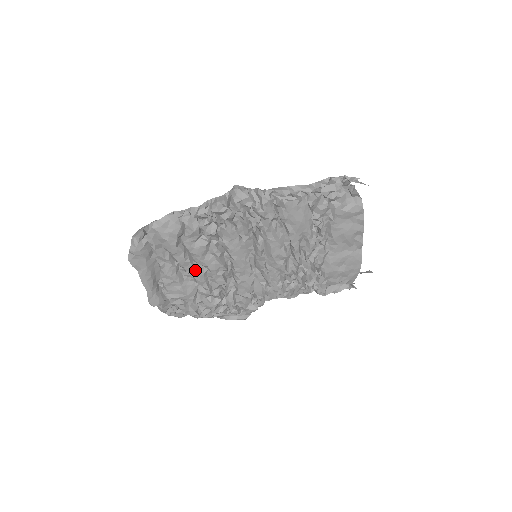
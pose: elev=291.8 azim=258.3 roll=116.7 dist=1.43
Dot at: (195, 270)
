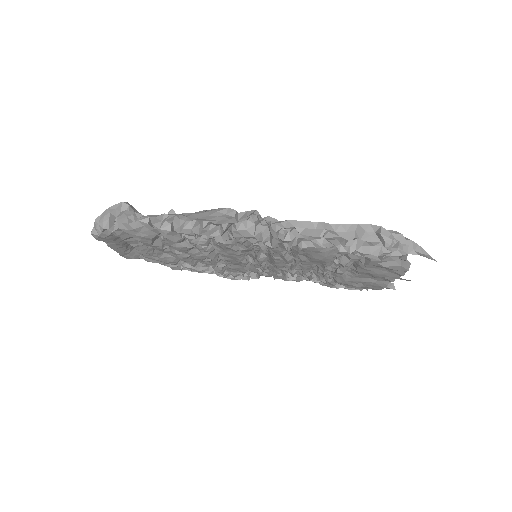
Dot at: (177, 254)
